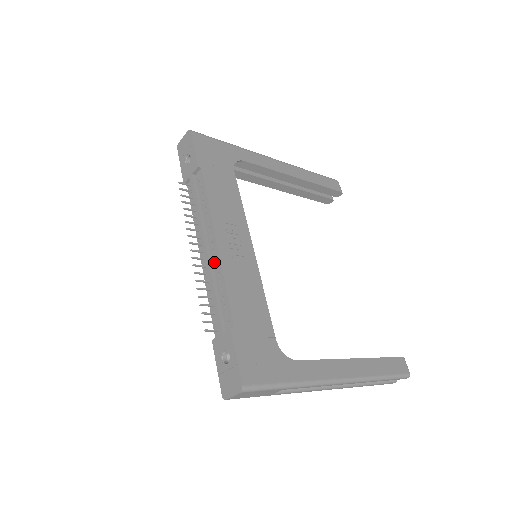
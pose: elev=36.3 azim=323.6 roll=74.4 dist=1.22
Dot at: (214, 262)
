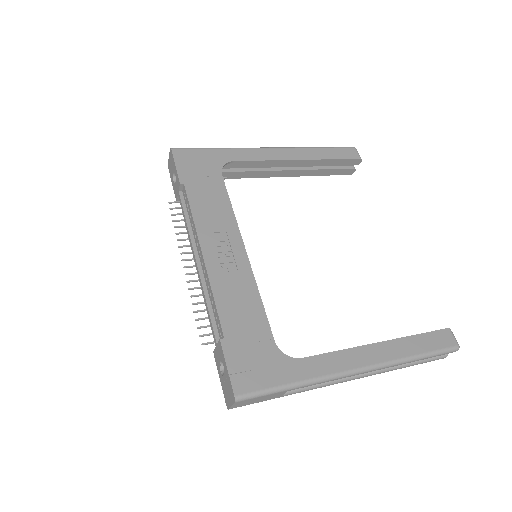
Dot at: (204, 275)
